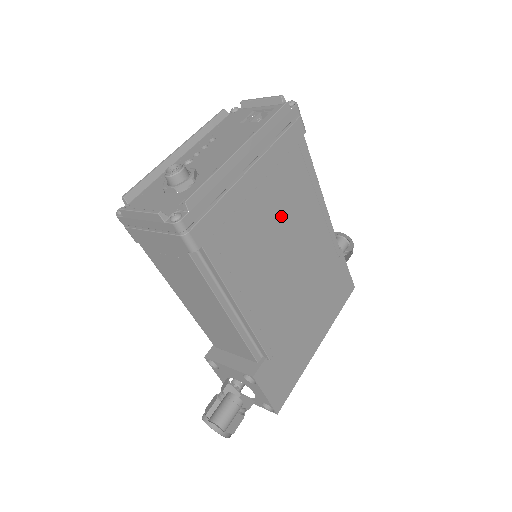
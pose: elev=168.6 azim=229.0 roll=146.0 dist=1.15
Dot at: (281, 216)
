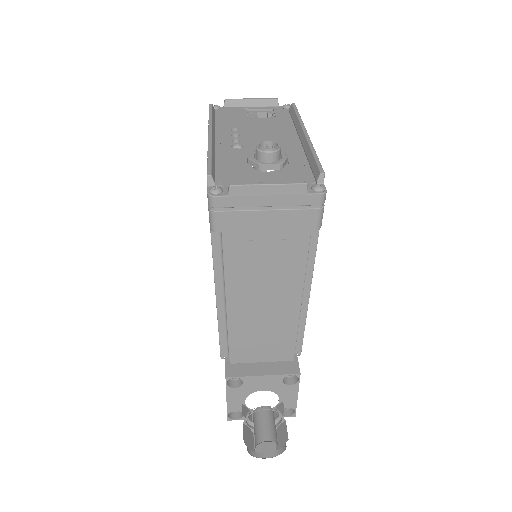
Dot at: occluded
